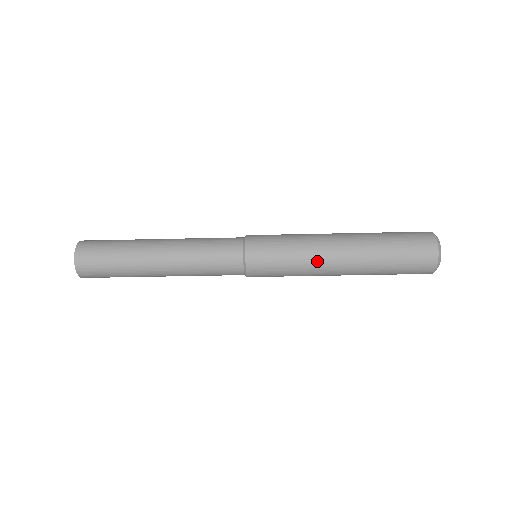
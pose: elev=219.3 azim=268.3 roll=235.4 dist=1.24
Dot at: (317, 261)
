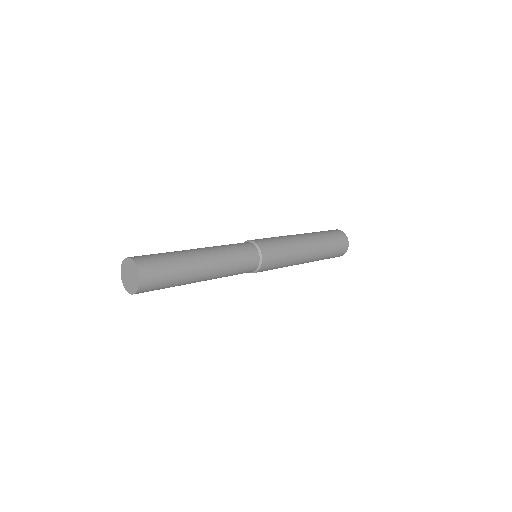
Dot at: (298, 256)
